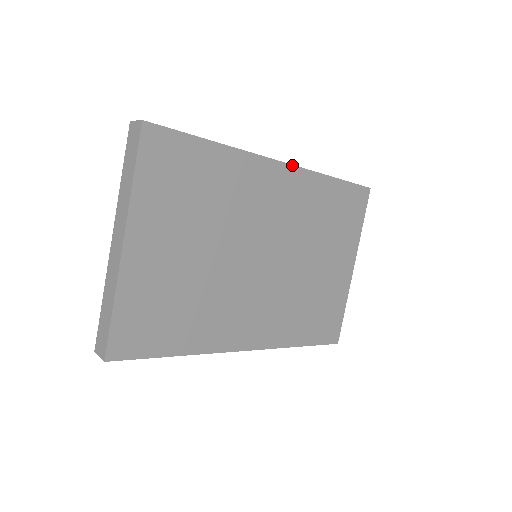
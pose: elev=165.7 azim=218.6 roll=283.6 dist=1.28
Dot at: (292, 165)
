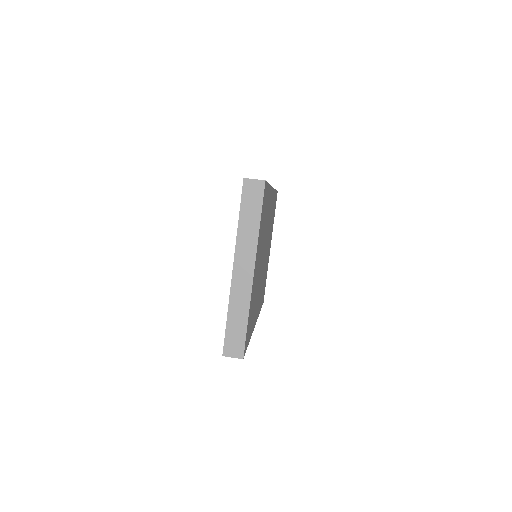
Dot at: (273, 188)
